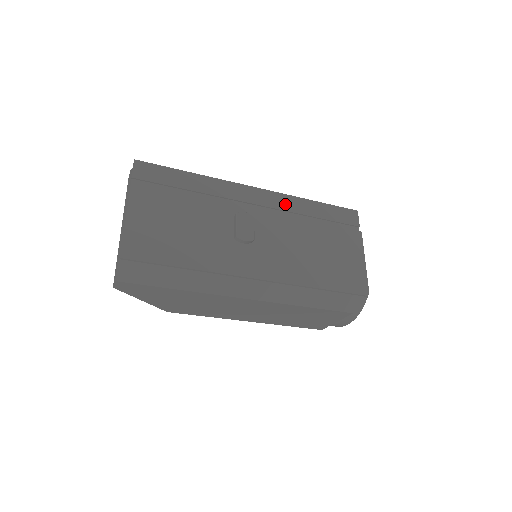
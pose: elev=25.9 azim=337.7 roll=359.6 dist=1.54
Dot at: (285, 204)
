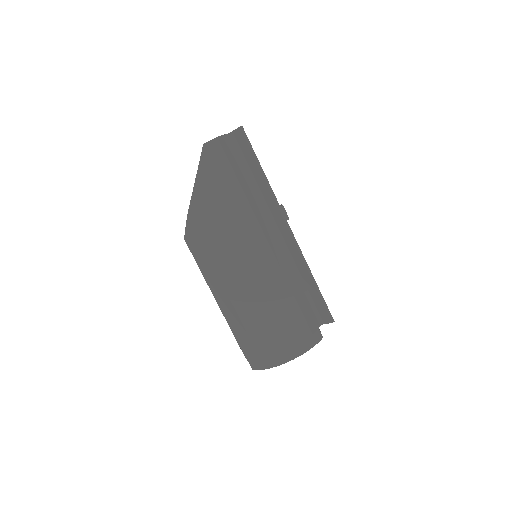
Dot at: occluded
